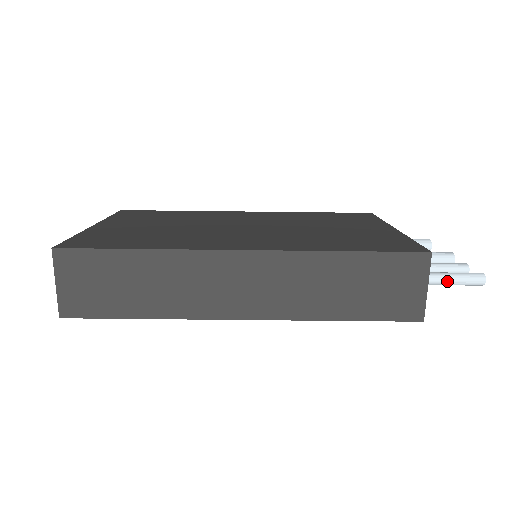
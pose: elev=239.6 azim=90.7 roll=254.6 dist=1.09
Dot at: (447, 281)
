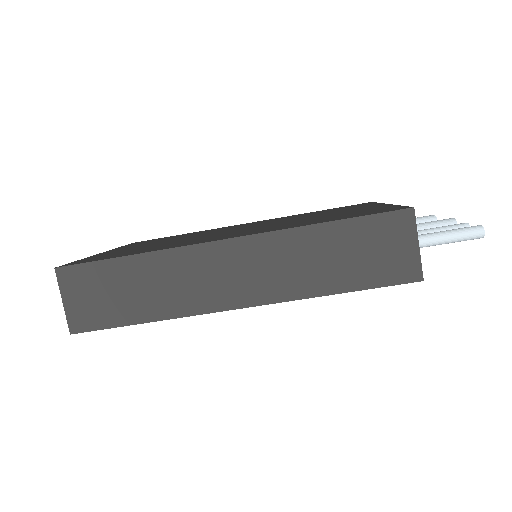
Dot at: (443, 239)
